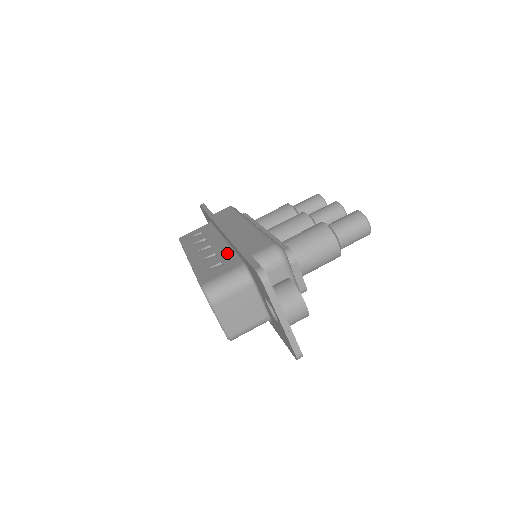
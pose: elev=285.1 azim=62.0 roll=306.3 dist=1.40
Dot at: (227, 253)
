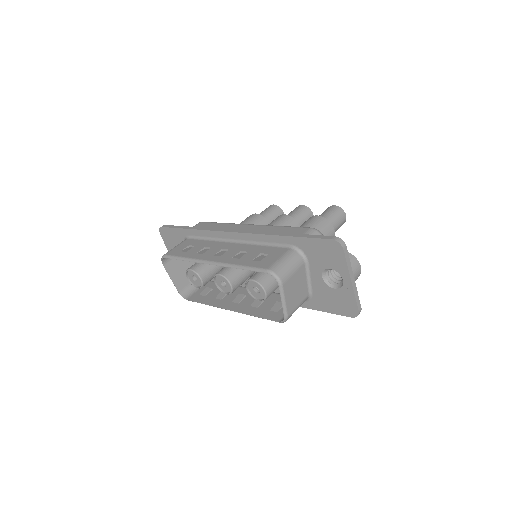
Dot at: (257, 247)
